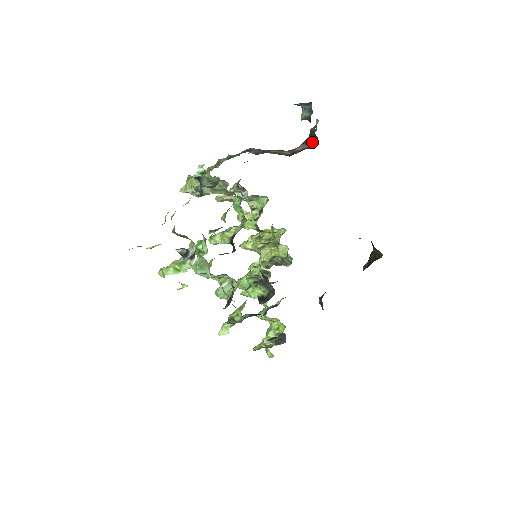
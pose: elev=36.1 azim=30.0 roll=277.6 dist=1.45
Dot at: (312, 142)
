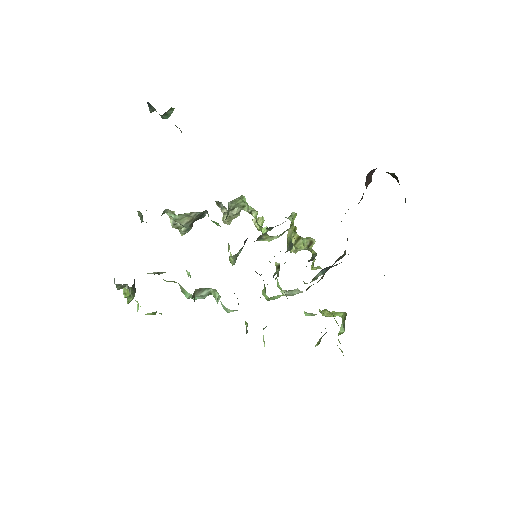
Dot at: occluded
